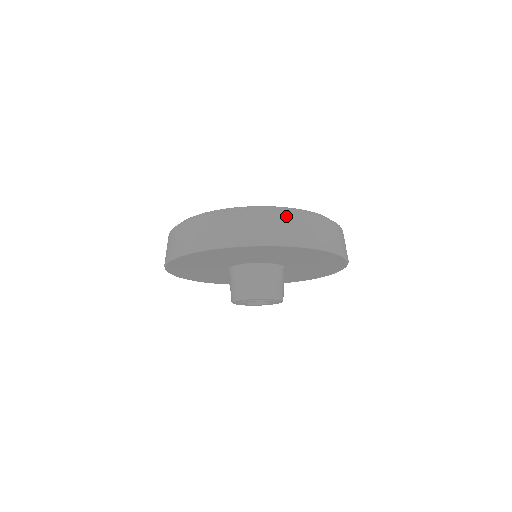
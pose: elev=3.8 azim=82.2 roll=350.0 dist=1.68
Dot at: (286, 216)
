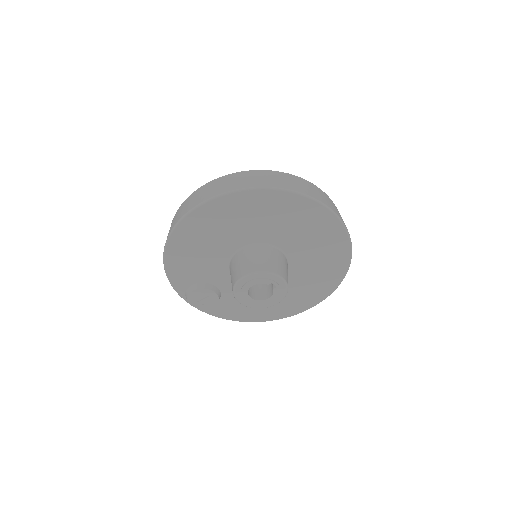
Dot at: occluded
